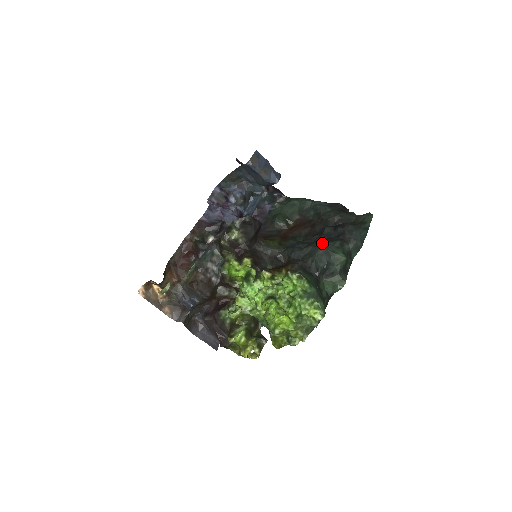
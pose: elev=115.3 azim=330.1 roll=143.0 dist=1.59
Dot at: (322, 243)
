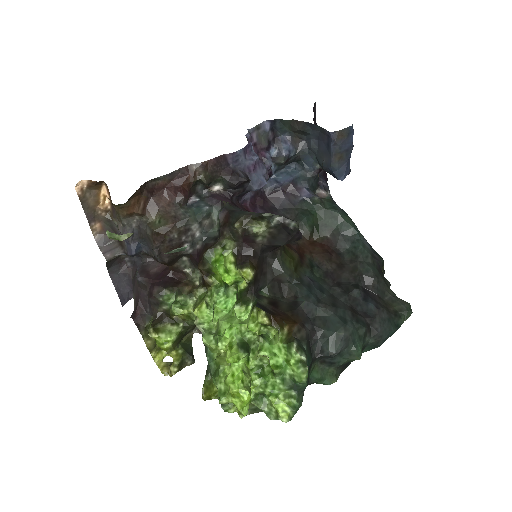
Dot at: (347, 317)
